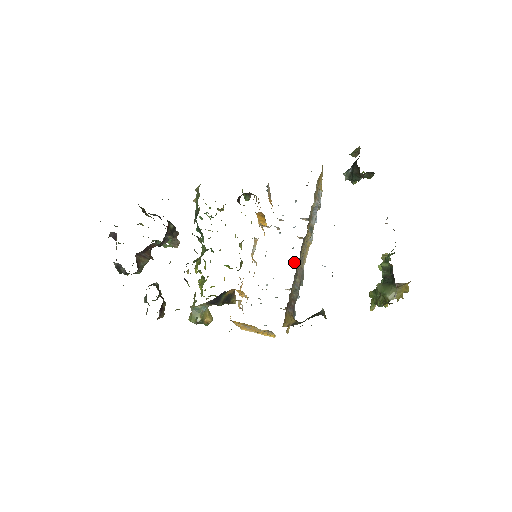
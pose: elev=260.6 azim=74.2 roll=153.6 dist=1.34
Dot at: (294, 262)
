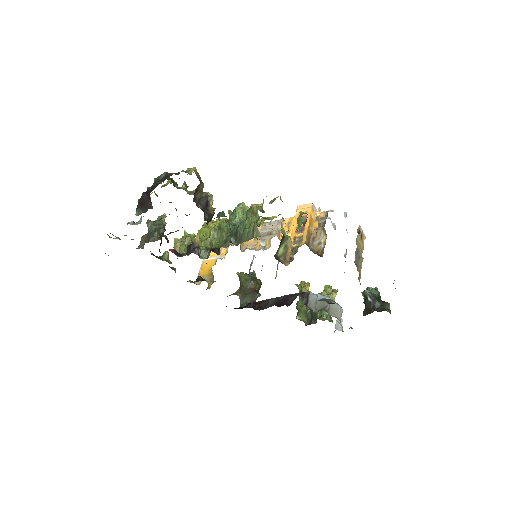
Dot at: occluded
